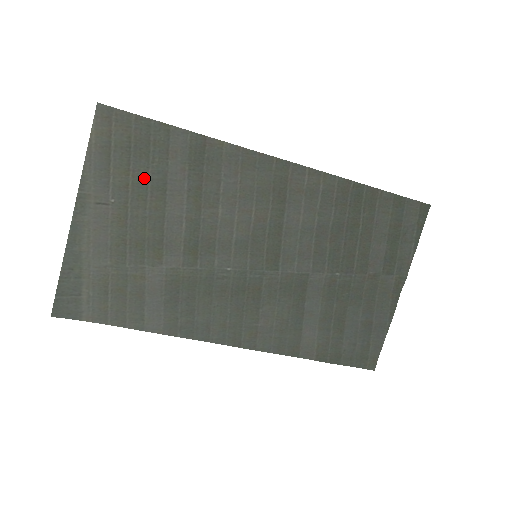
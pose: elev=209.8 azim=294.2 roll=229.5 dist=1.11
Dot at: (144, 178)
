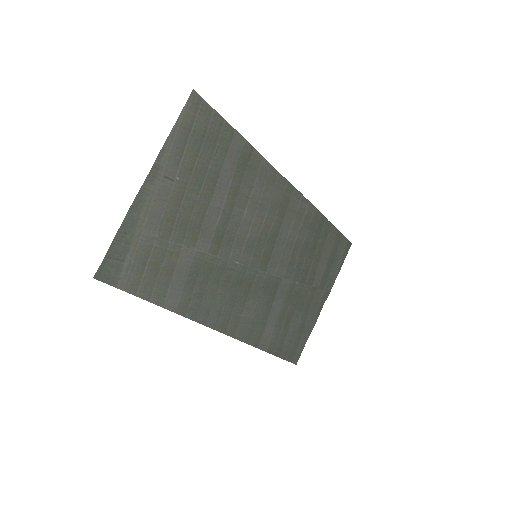
Dot at: (205, 167)
